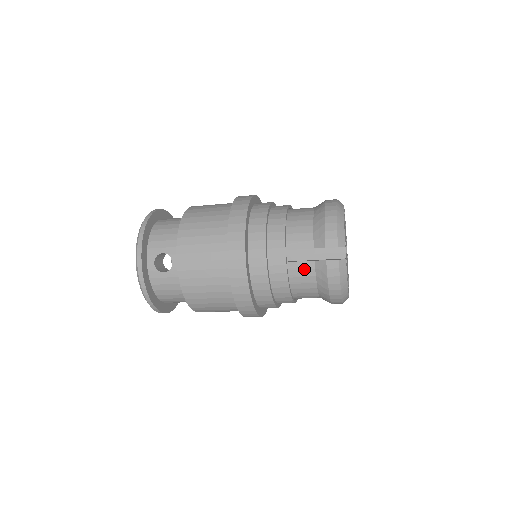
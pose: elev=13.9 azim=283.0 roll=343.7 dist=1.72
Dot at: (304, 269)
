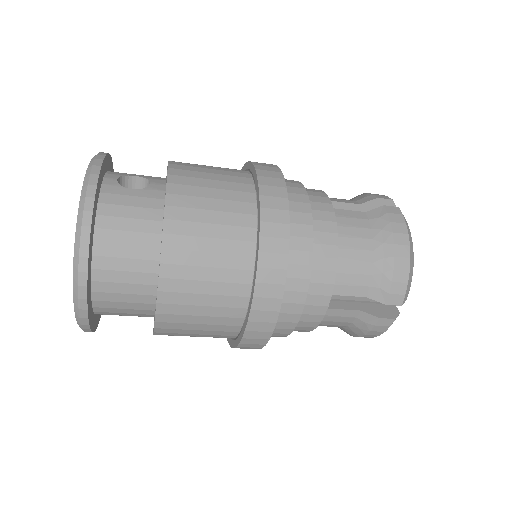
Dot at: (354, 218)
